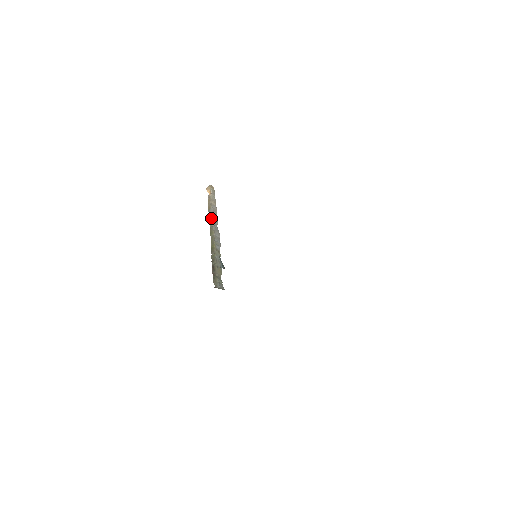
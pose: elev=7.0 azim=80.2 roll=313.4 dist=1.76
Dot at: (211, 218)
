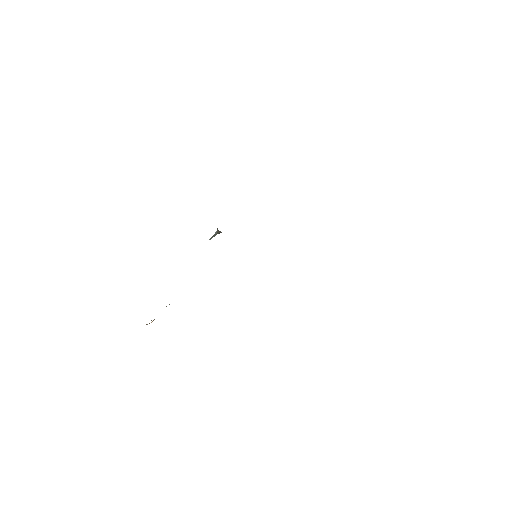
Dot at: occluded
